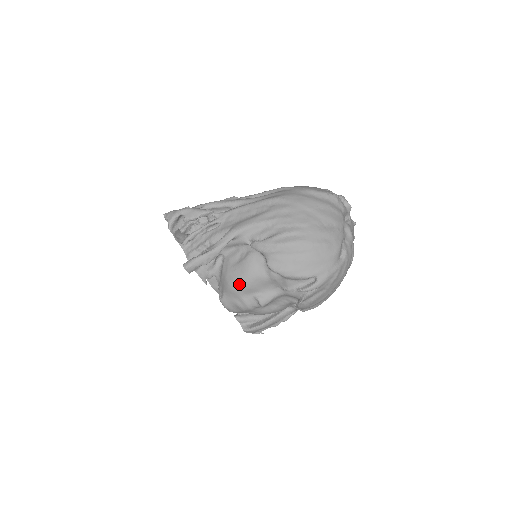
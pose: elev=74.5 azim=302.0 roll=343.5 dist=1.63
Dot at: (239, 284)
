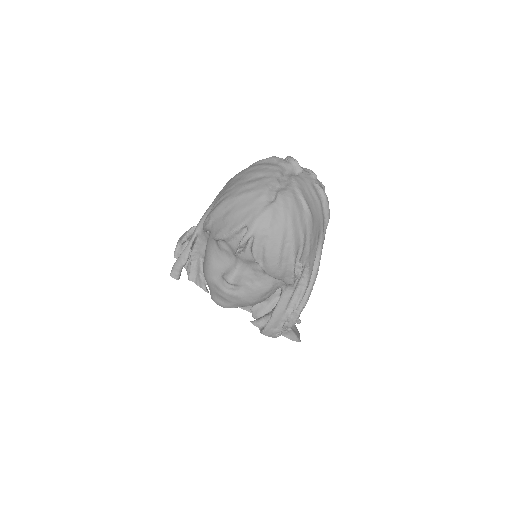
Dot at: (206, 270)
